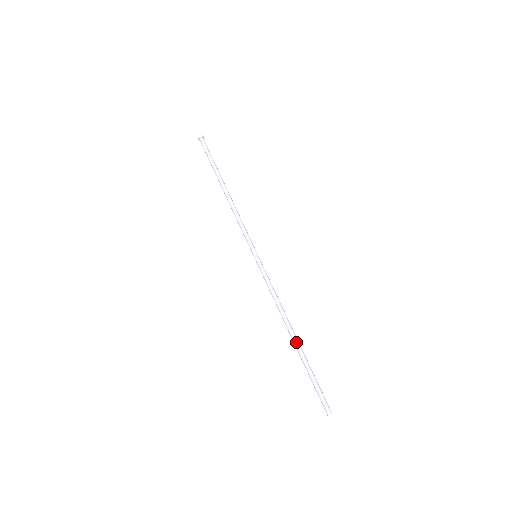
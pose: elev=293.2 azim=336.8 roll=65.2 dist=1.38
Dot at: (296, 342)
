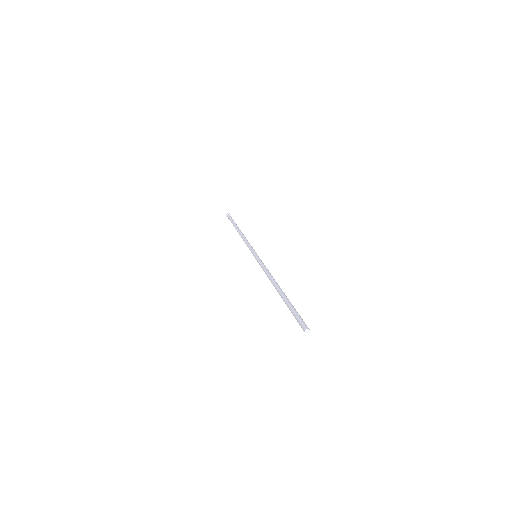
Dot at: (280, 292)
